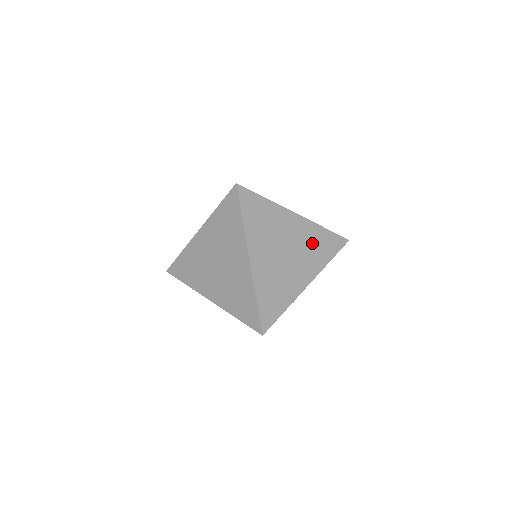
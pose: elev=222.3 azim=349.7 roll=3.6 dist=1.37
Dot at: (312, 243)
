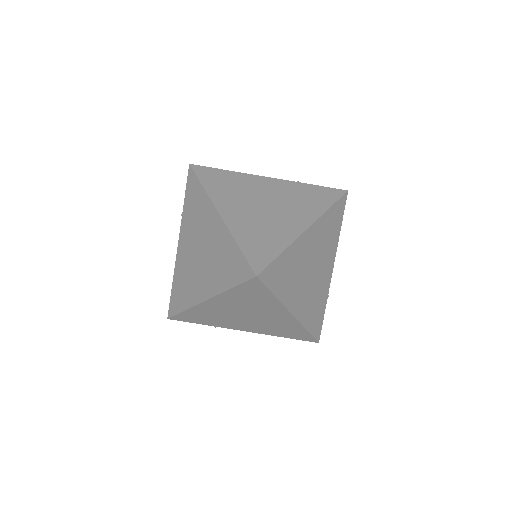
Dot at: (281, 327)
